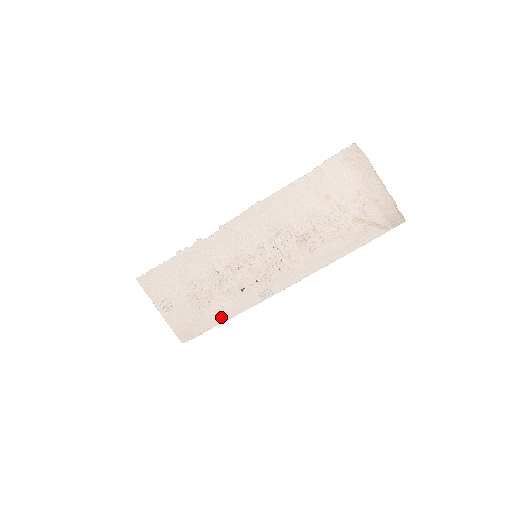
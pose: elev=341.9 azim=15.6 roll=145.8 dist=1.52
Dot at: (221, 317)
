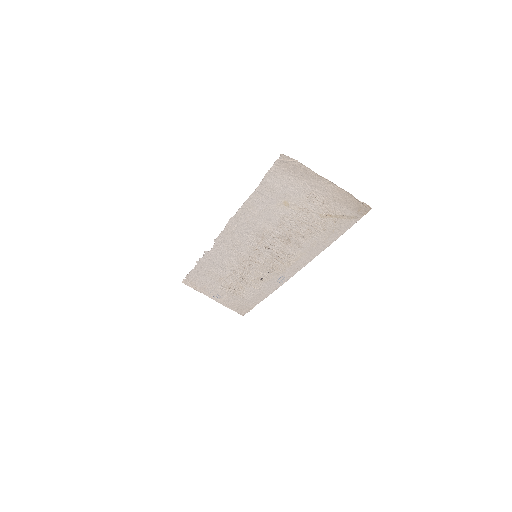
Dot at: (258, 298)
